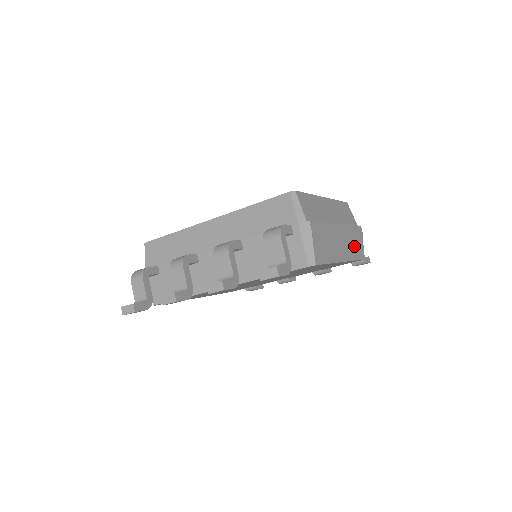
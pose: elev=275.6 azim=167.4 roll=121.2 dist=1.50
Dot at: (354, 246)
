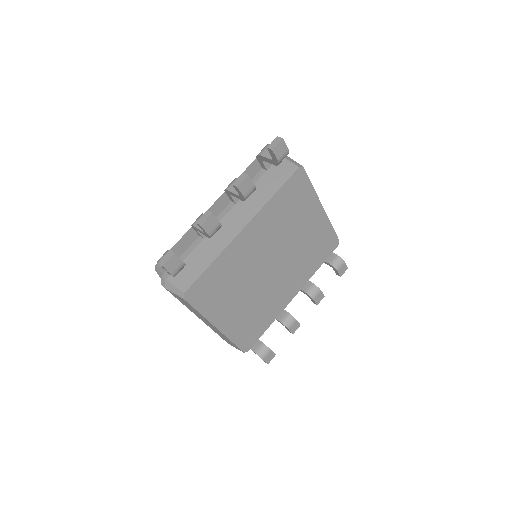
Dot at: occluded
